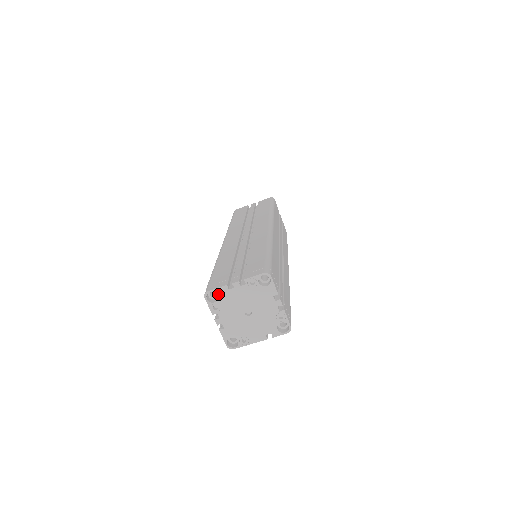
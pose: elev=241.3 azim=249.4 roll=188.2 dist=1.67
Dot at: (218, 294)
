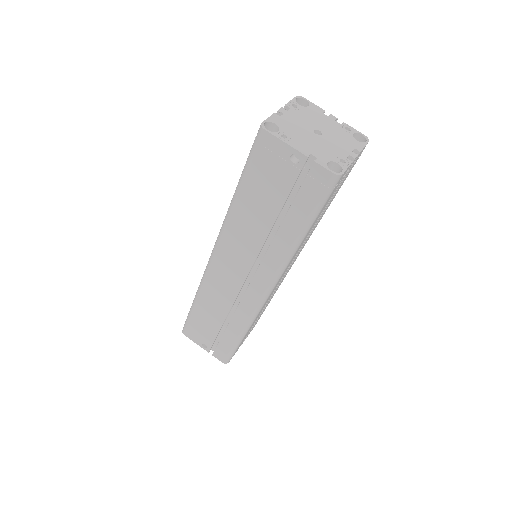
Dot at: (310, 106)
